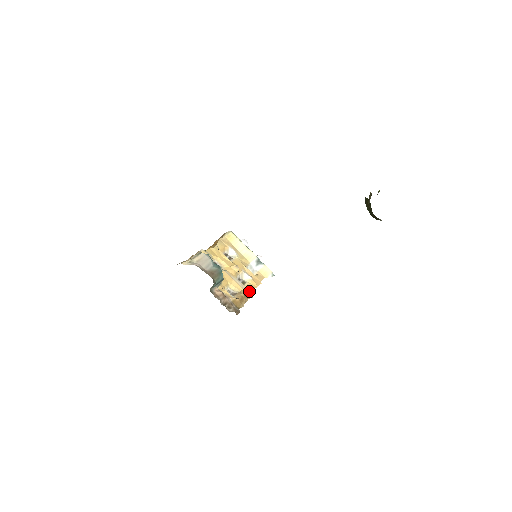
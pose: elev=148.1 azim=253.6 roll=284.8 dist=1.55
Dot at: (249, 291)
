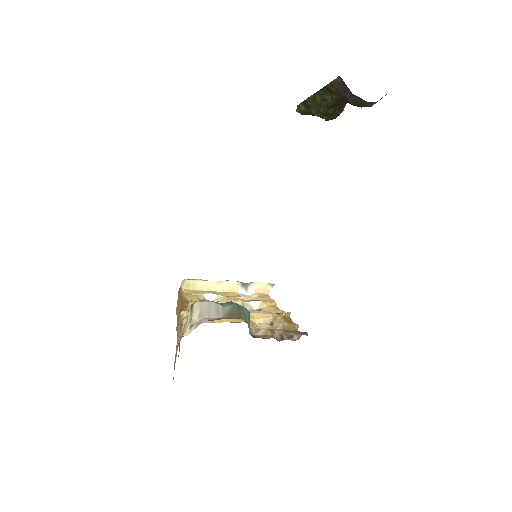
Dot at: (278, 311)
